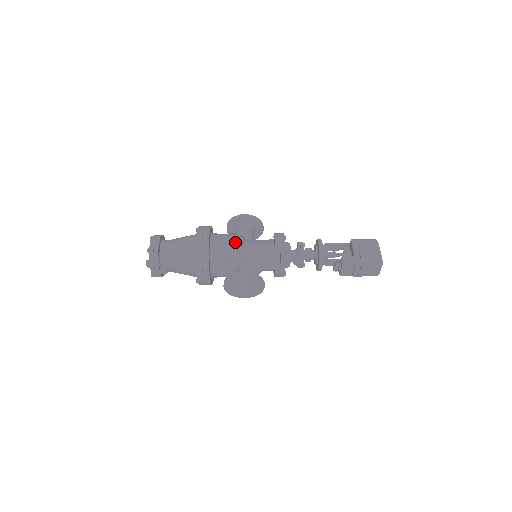
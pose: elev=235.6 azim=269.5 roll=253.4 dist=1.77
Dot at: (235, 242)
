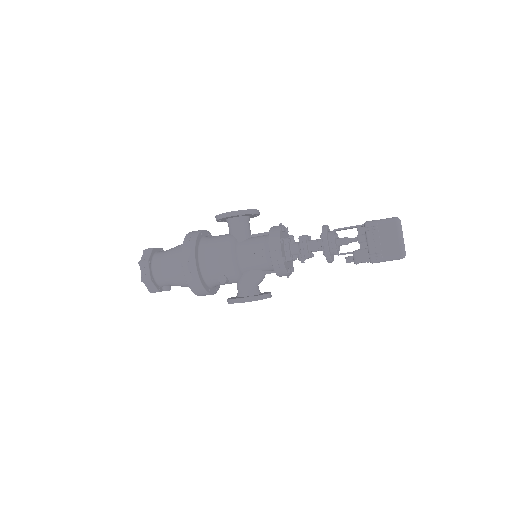
Dot at: (226, 260)
